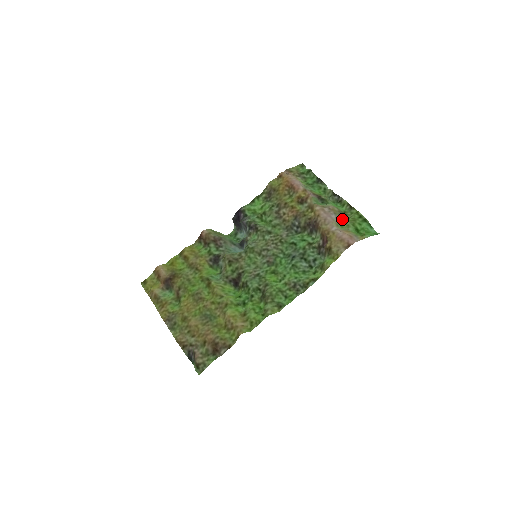
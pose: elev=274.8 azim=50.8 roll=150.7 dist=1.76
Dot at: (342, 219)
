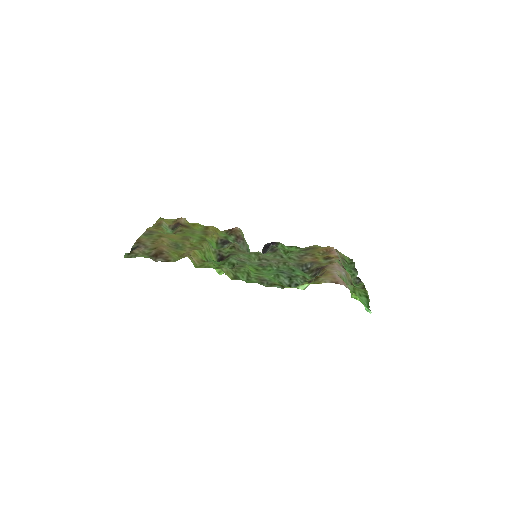
Dot at: occluded
